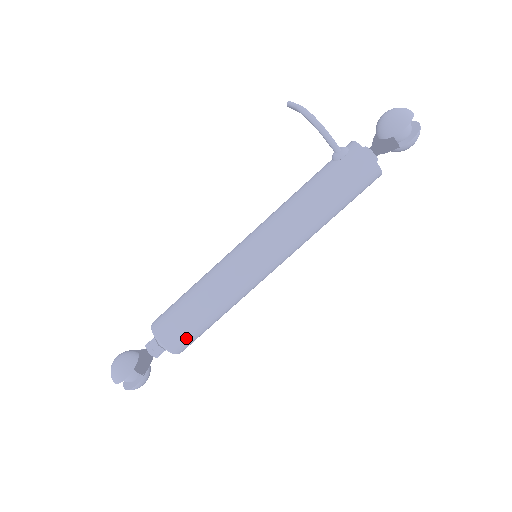
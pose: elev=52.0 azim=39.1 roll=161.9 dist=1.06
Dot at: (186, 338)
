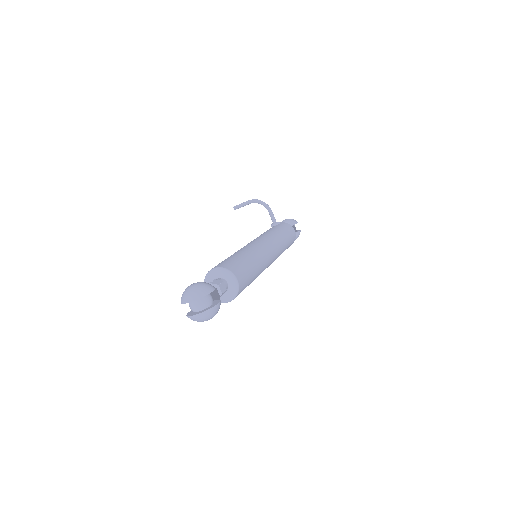
Dot at: (244, 277)
